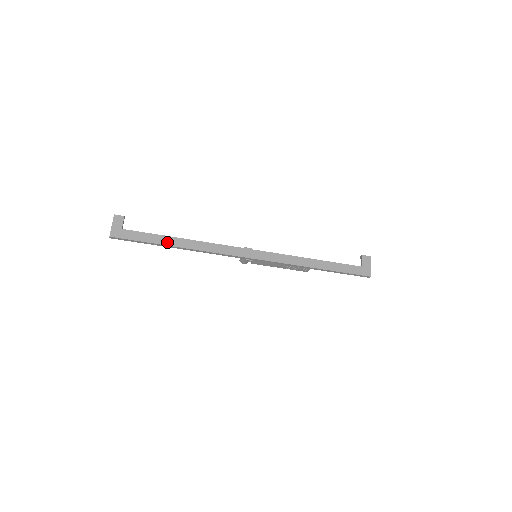
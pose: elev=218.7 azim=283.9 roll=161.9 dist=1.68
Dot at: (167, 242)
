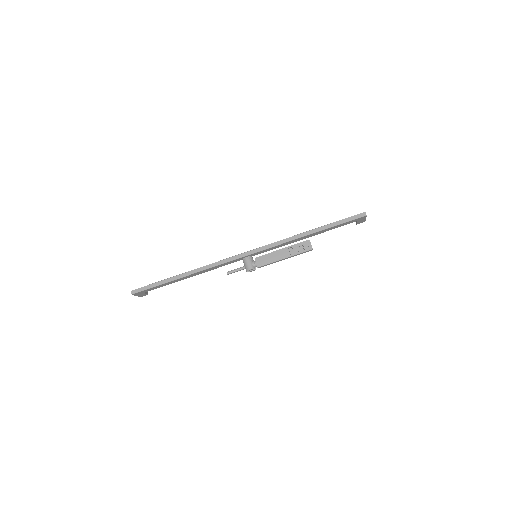
Dot at: (177, 276)
